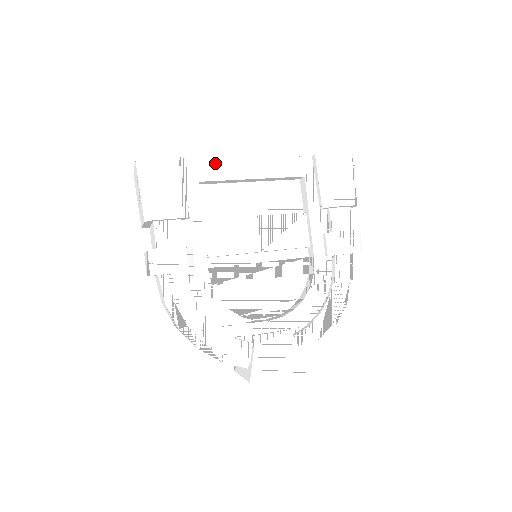
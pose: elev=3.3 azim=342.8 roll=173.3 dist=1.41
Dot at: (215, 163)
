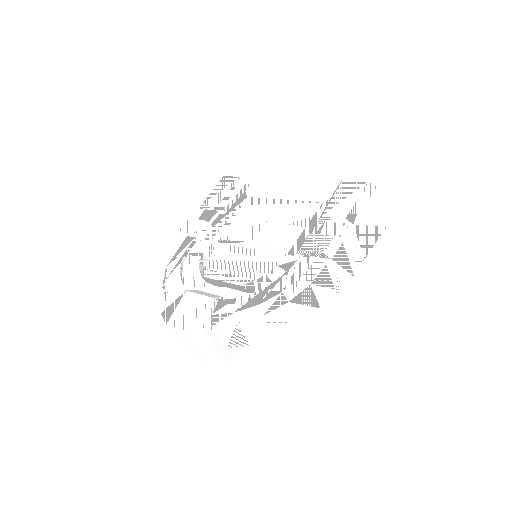
Dot at: (266, 189)
